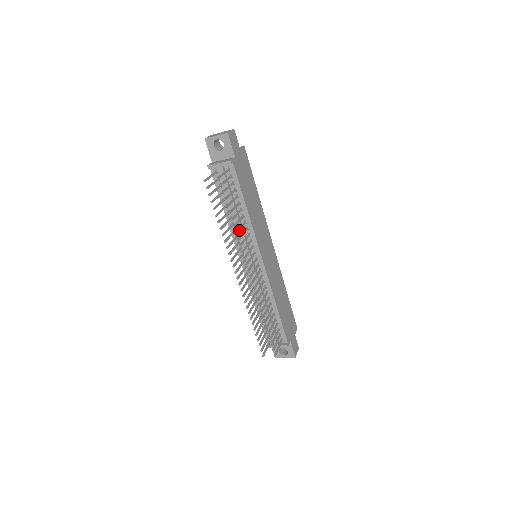
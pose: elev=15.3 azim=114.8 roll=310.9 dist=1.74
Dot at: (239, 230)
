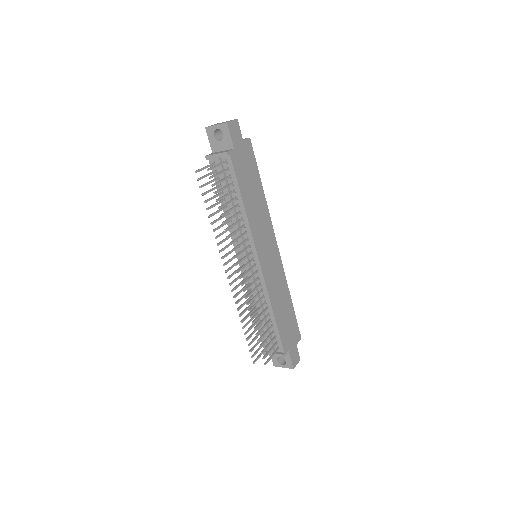
Dot at: (231, 227)
